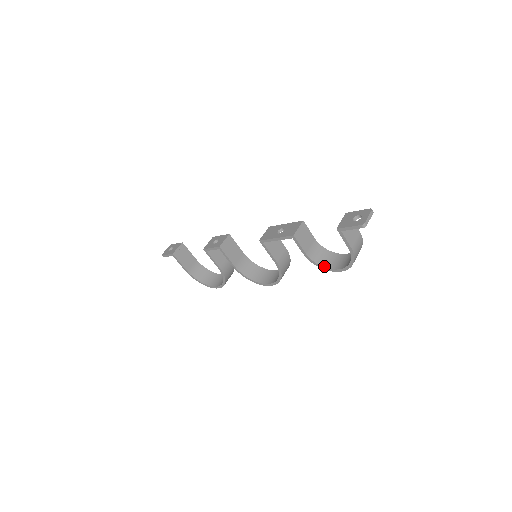
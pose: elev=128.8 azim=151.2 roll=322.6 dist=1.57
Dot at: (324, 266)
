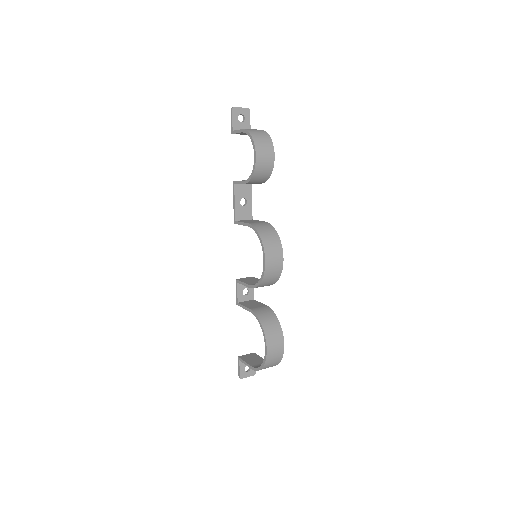
Dot at: (253, 171)
